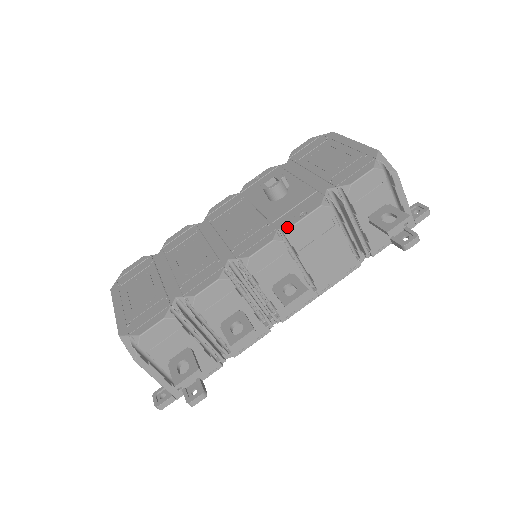
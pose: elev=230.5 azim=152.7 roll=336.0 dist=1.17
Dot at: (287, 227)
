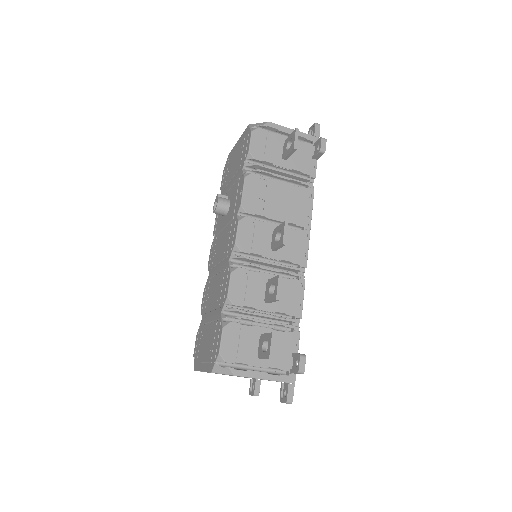
Dot at: (239, 207)
